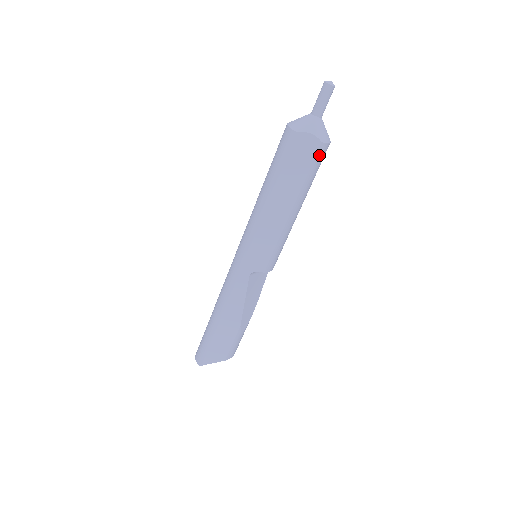
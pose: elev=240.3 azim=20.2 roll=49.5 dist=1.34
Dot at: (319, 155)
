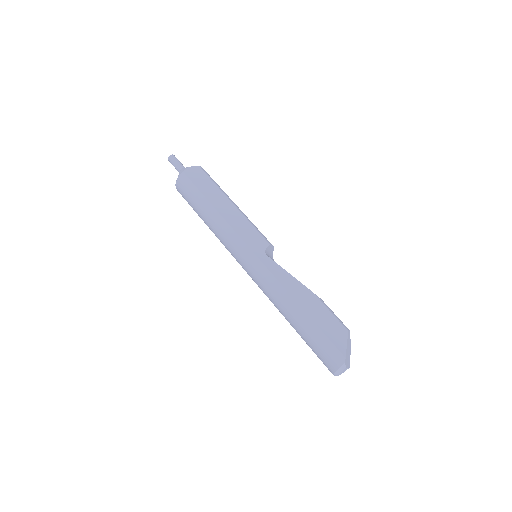
Dot at: (206, 173)
